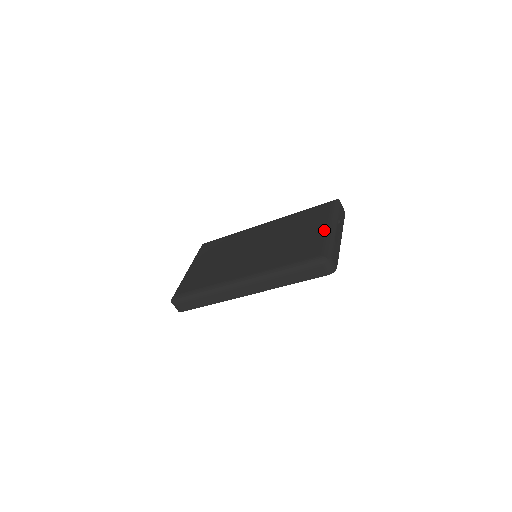
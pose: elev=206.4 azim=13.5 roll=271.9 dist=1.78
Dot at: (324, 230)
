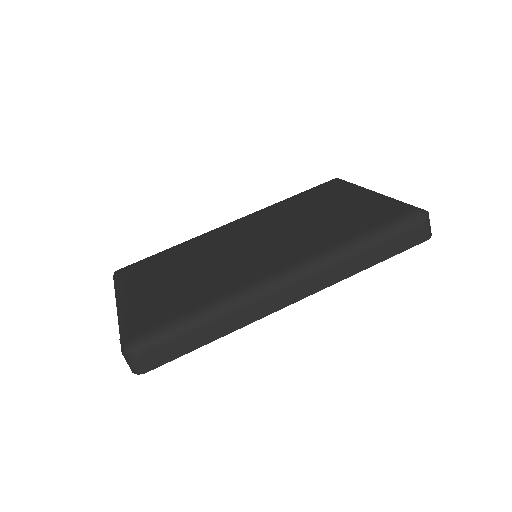
Dot at: (371, 195)
